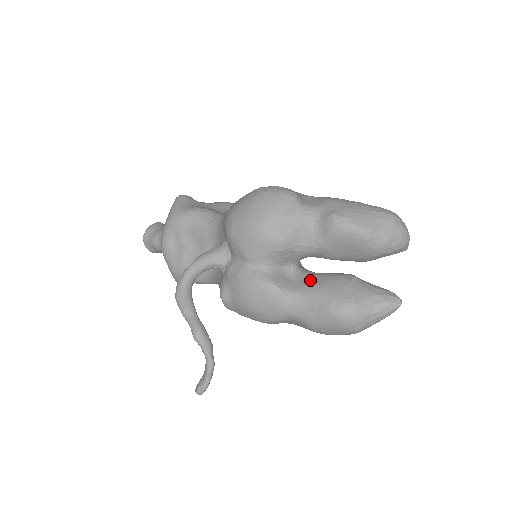
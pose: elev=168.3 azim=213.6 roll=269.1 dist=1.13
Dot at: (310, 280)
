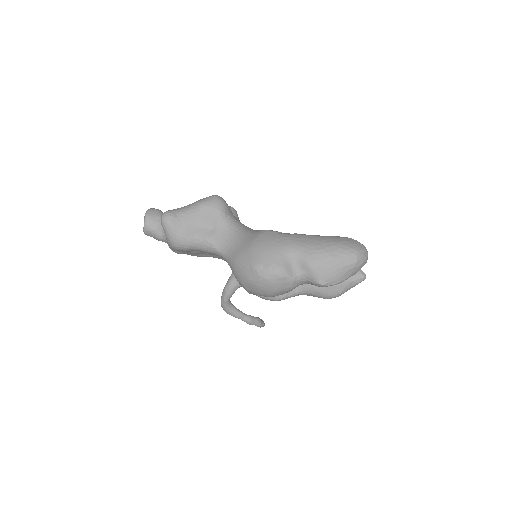
Dot at: occluded
